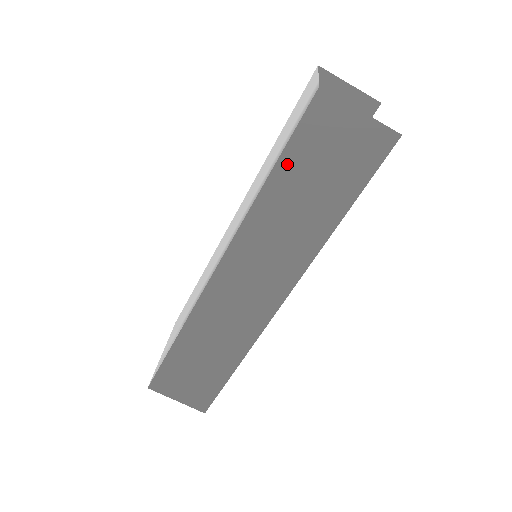
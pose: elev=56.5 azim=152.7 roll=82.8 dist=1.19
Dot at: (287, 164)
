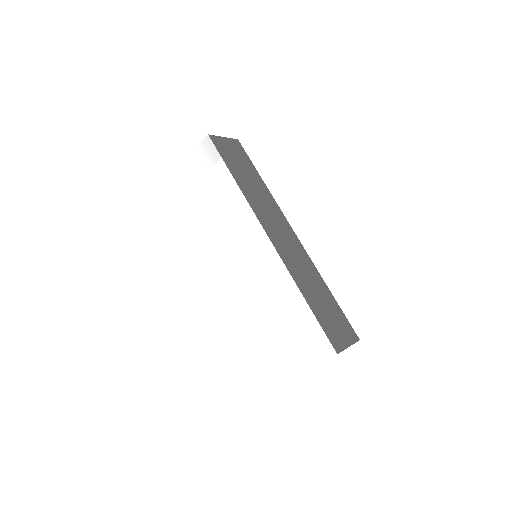
Dot at: (231, 168)
